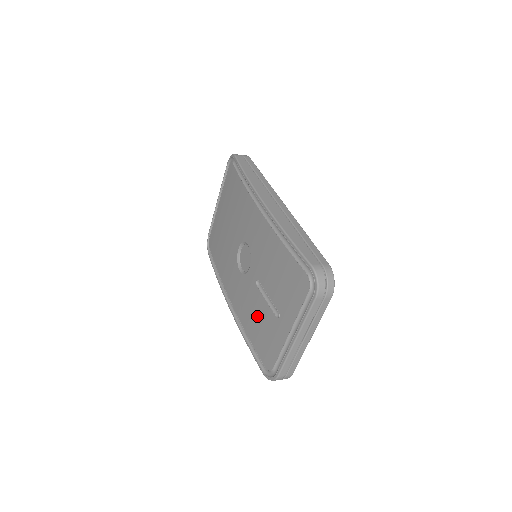
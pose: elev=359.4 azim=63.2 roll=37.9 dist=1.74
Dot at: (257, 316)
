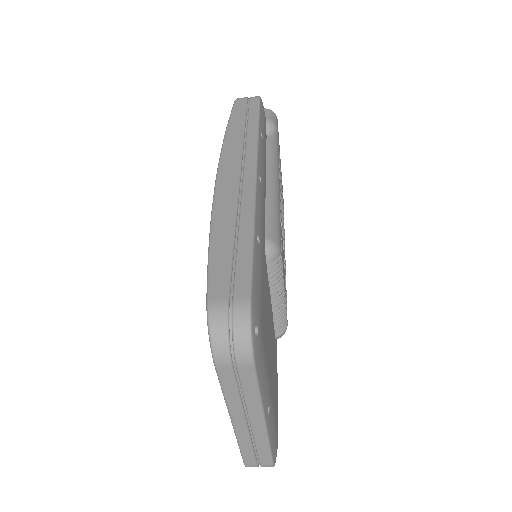
Dot at: occluded
